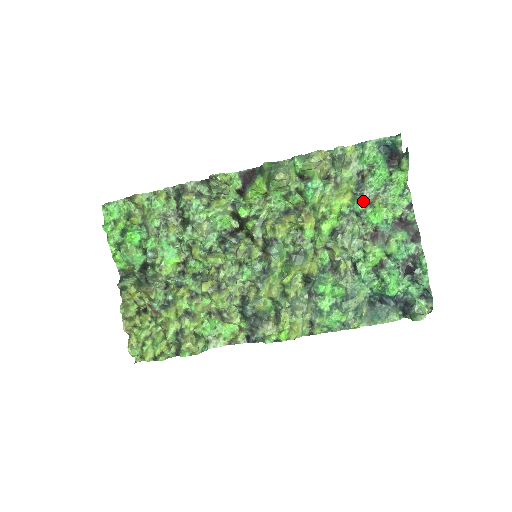
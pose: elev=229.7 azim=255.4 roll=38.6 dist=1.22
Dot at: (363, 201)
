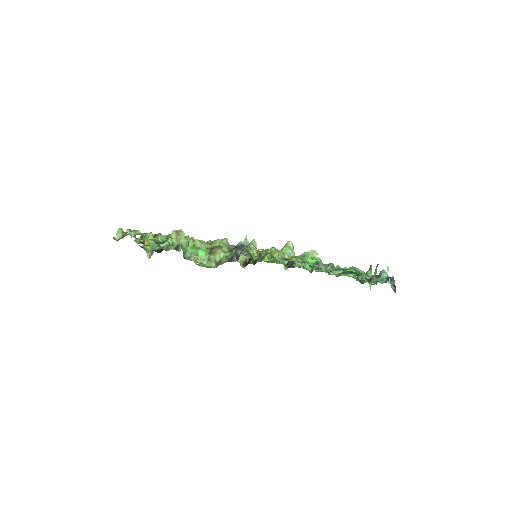
Dot at: (340, 267)
